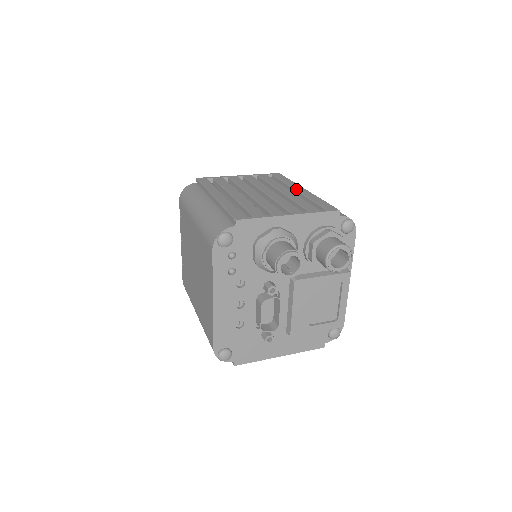
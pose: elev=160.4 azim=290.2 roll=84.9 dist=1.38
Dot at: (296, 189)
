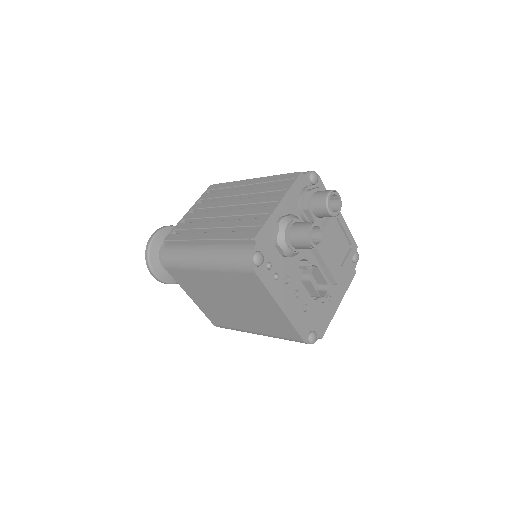
Dot at: (246, 184)
